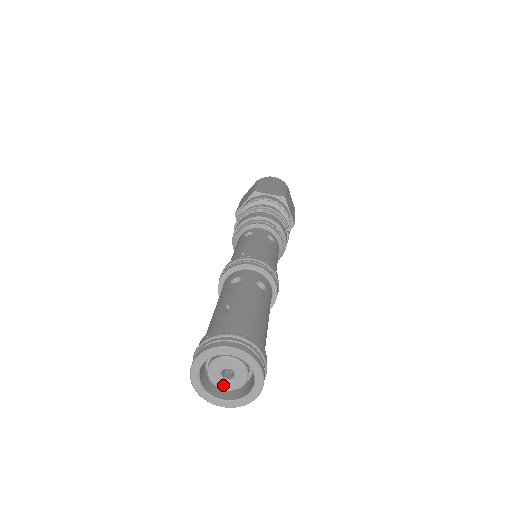
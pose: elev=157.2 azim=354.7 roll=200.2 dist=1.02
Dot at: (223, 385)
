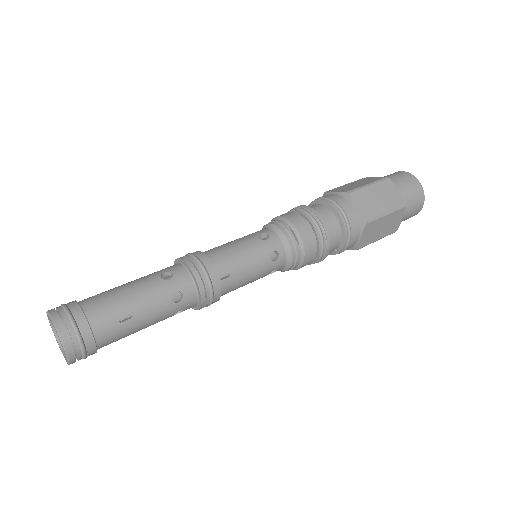
Dot at: occluded
